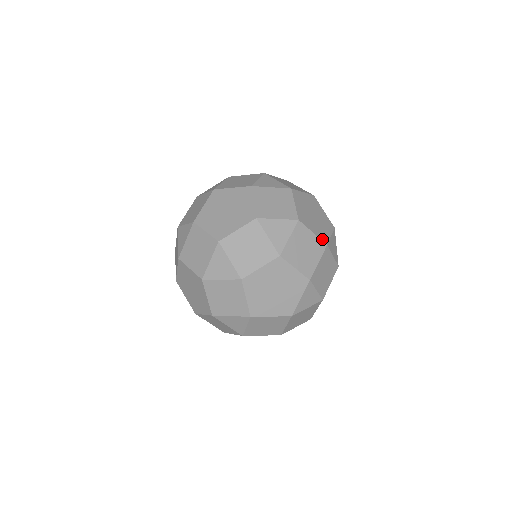
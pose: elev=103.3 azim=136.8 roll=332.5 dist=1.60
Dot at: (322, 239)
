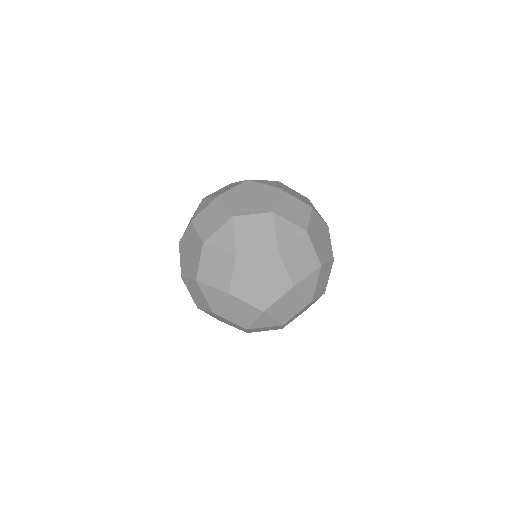
Dot at: (283, 327)
